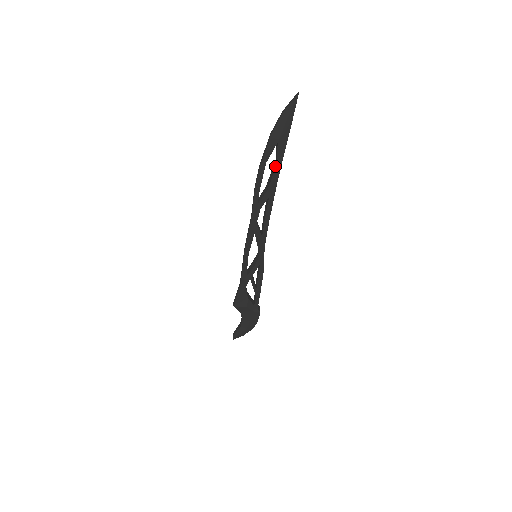
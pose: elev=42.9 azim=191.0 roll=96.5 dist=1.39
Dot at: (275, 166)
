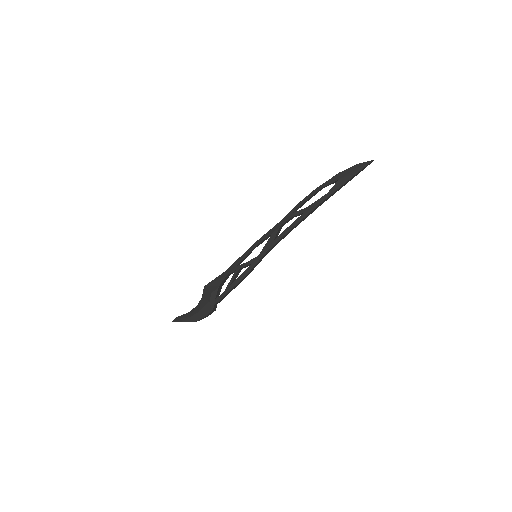
Dot at: (325, 195)
